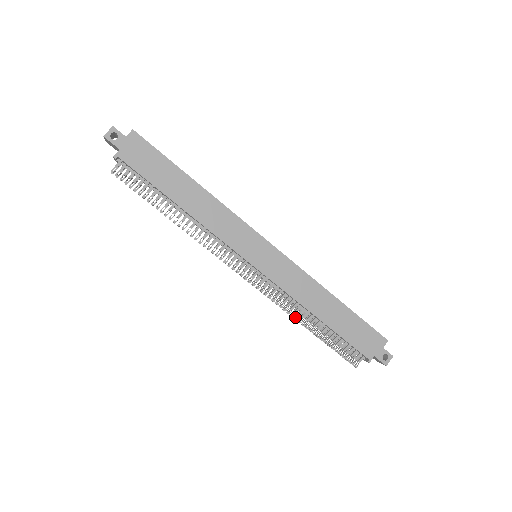
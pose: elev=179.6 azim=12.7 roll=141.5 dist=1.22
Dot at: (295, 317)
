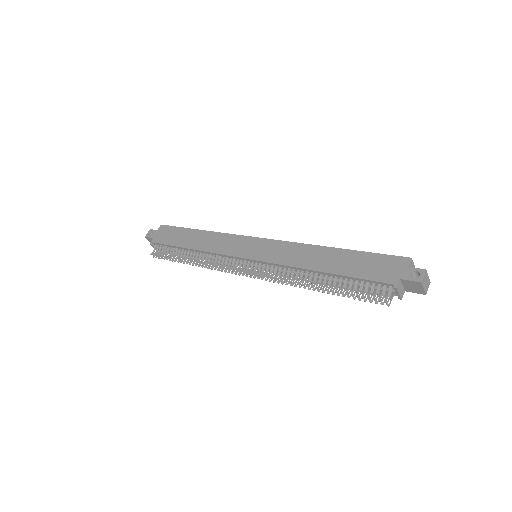
Dot at: (304, 286)
